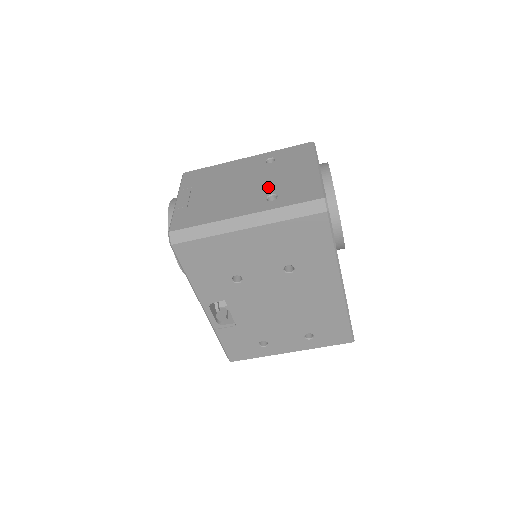
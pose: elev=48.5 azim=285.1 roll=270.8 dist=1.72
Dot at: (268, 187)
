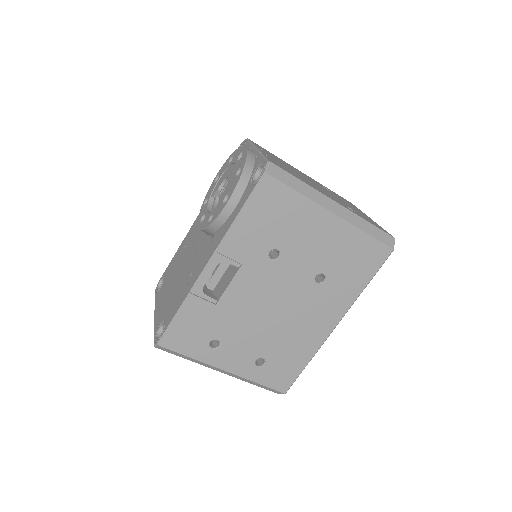
Dot at: occluded
